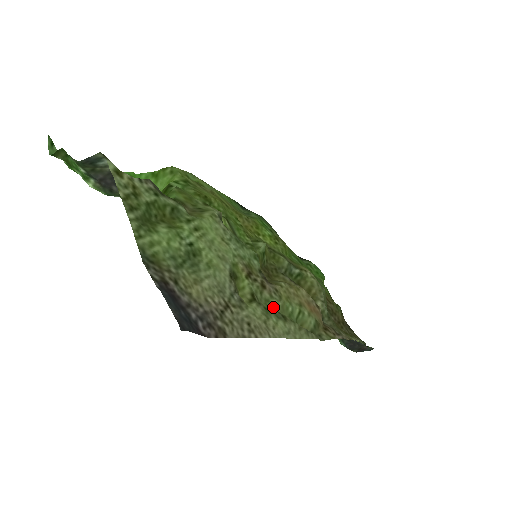
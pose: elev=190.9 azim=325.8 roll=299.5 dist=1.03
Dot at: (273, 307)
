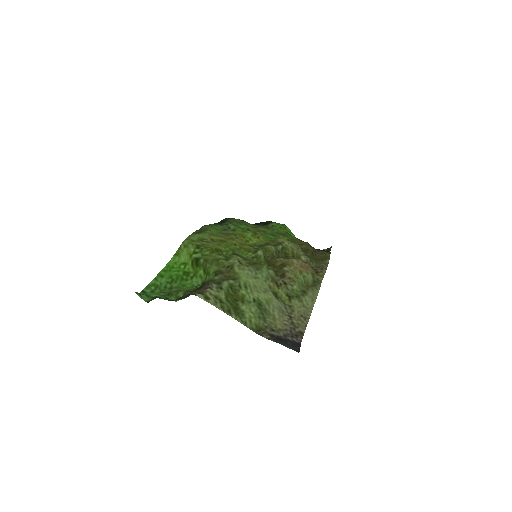
Dot at: (297, 291)
